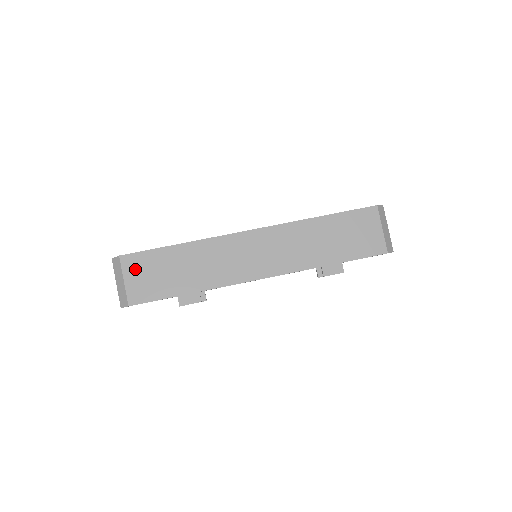
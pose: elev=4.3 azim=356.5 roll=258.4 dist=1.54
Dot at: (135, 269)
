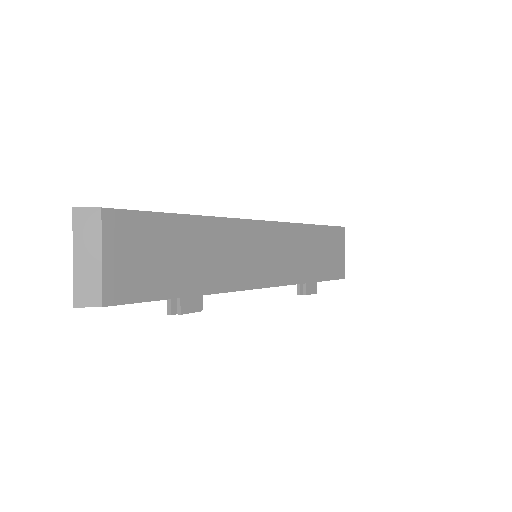
Dot at: (123, 239)
